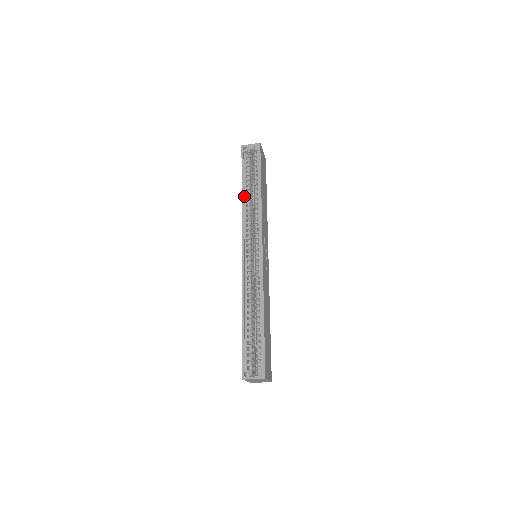
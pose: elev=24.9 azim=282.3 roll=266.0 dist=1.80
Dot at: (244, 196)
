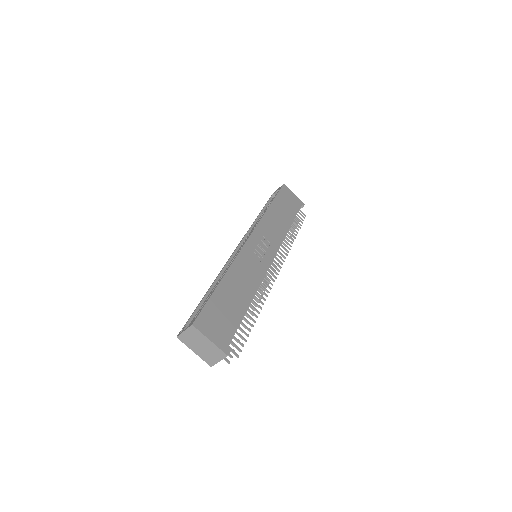
Dot at: (258, 219)
